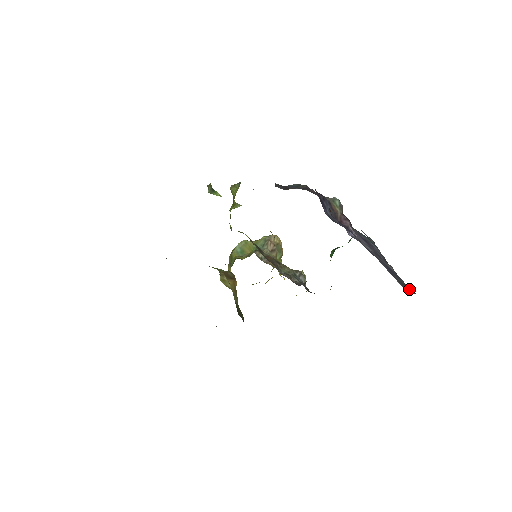
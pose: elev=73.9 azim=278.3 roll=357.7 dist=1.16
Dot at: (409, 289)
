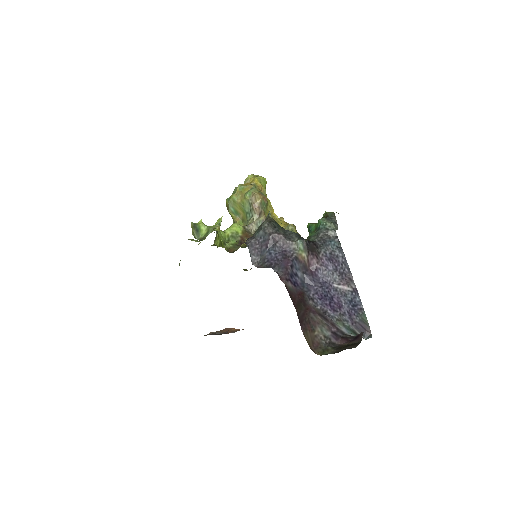
Dot at: (366, 324)
